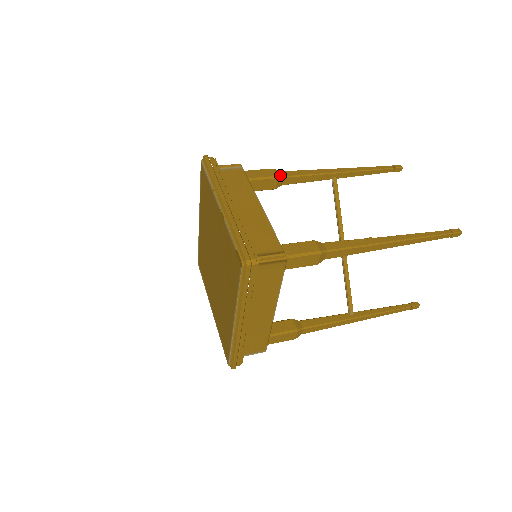
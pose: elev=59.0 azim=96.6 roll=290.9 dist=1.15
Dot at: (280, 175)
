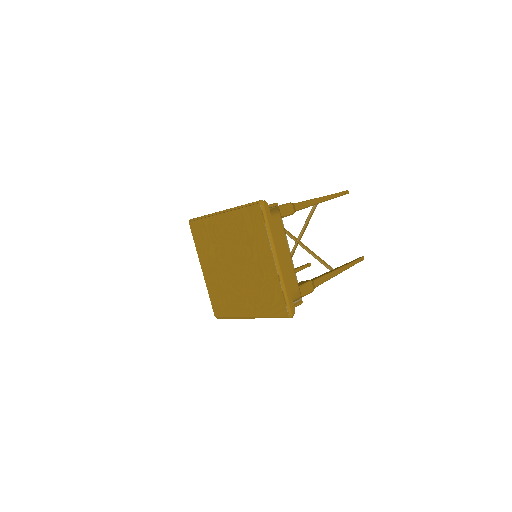
Dot at: (295, 210)
